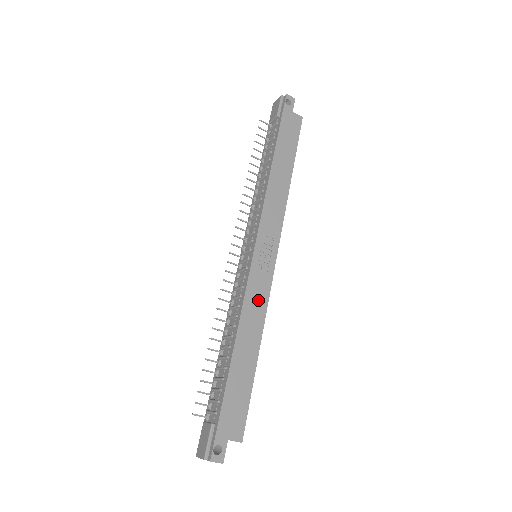
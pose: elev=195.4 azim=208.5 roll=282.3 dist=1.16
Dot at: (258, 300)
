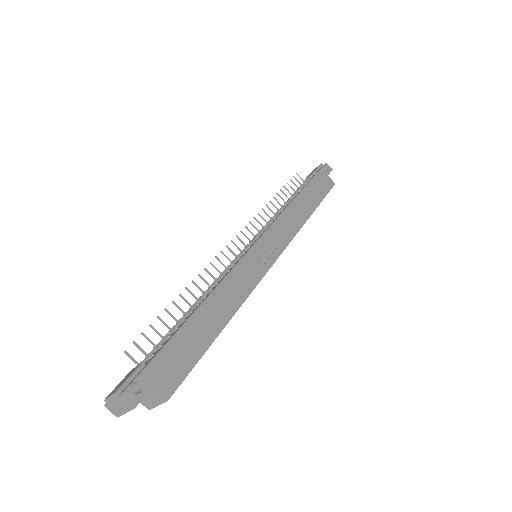
Dot at: (245, 280)
